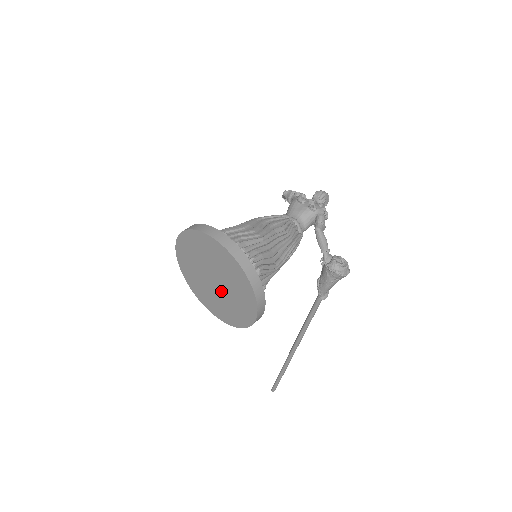
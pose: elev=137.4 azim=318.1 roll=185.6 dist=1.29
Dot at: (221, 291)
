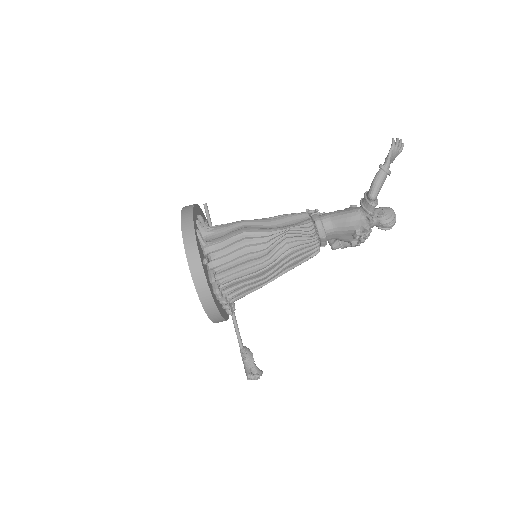
Dot at: occluded
